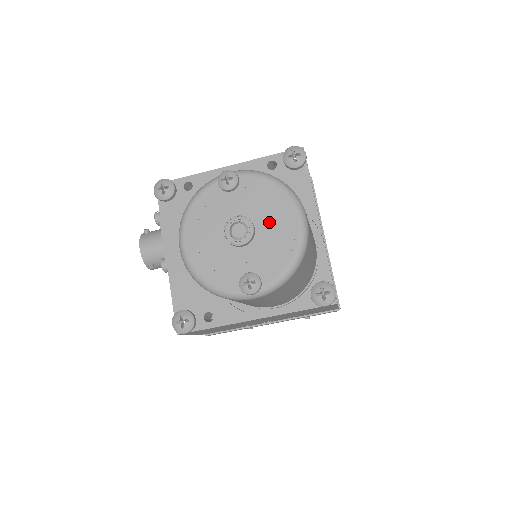
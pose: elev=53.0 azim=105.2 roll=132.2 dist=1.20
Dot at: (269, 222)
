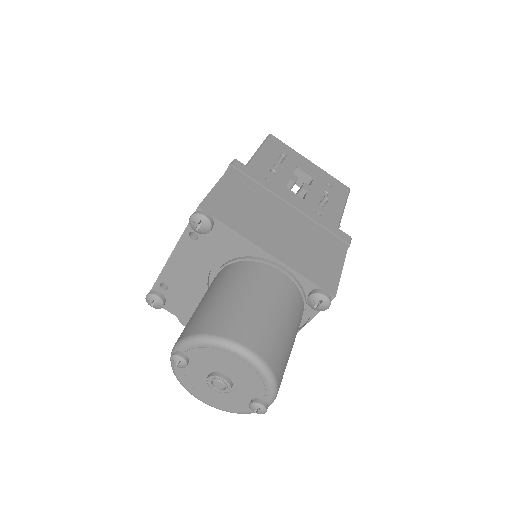
Dot at: (229, 368)
